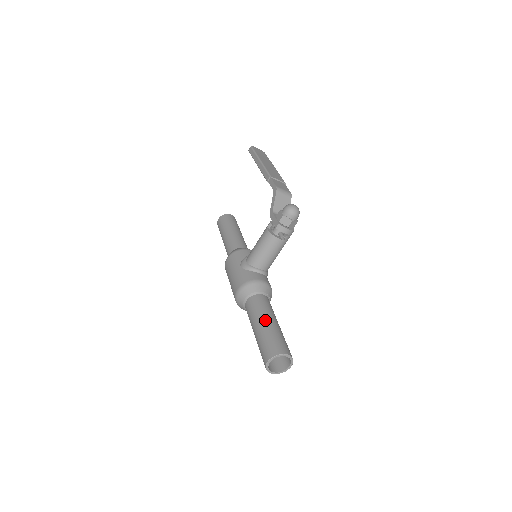
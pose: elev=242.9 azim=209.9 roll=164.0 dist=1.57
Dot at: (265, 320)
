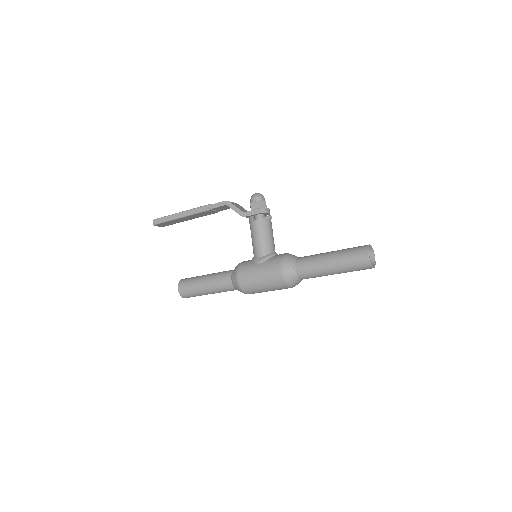
Dot at: (328, 254)
